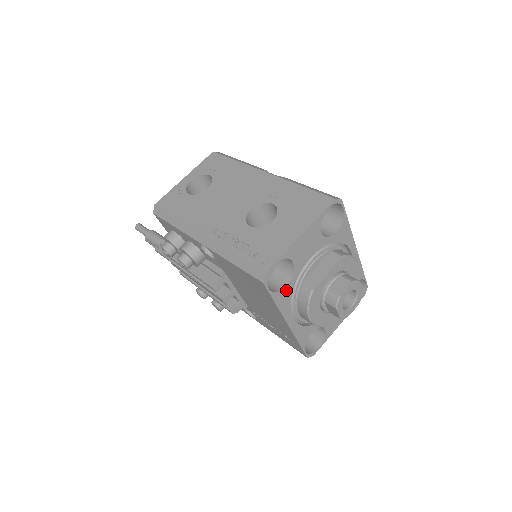
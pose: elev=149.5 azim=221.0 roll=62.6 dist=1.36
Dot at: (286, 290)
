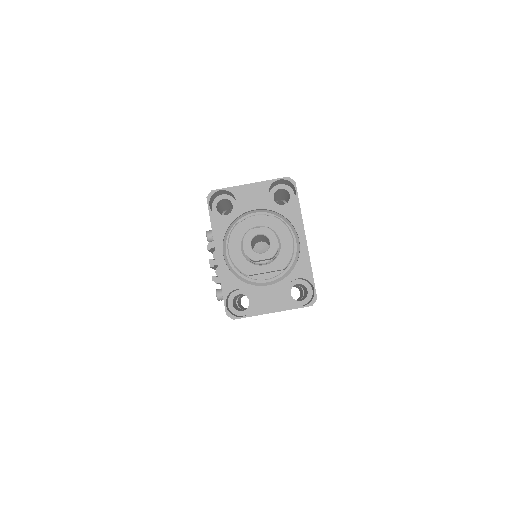
Dot at: (224, 220)
